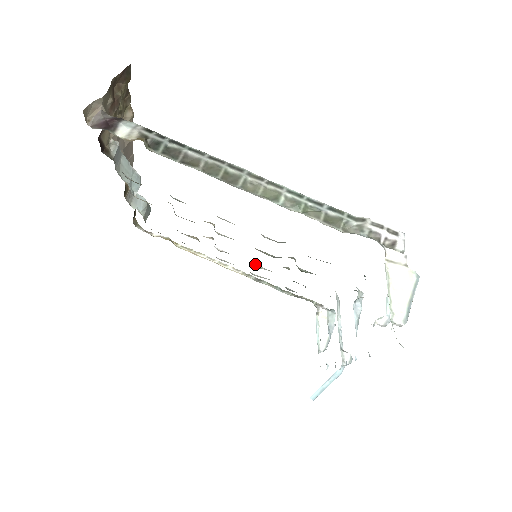
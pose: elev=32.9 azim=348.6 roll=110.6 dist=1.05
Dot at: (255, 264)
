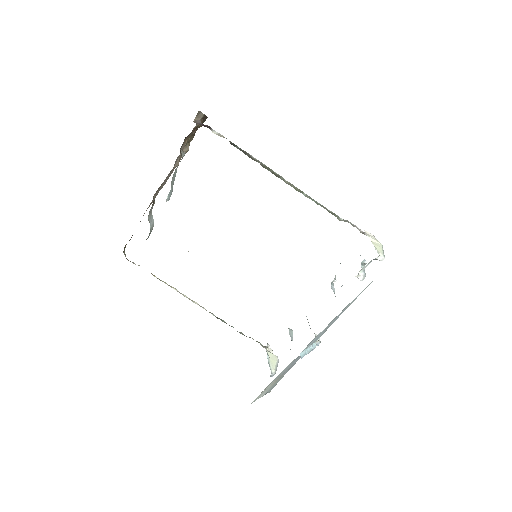
Dot at: occluded
